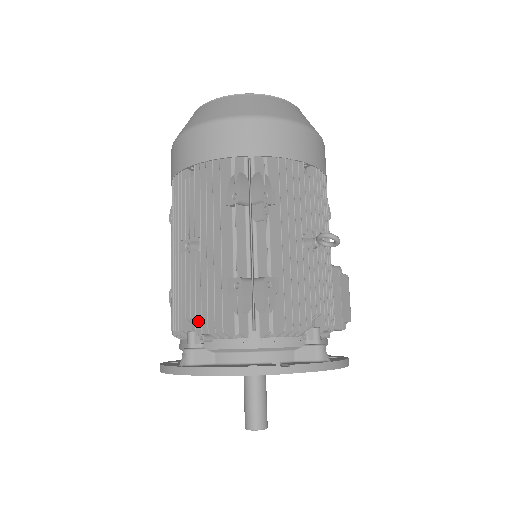
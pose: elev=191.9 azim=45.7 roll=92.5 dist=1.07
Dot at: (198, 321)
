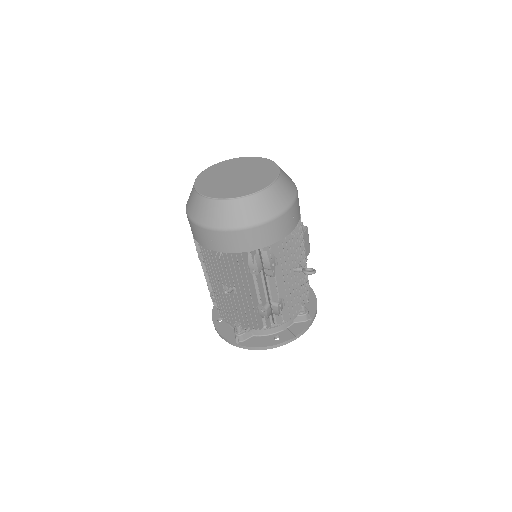
Dot at: (242, 324)
